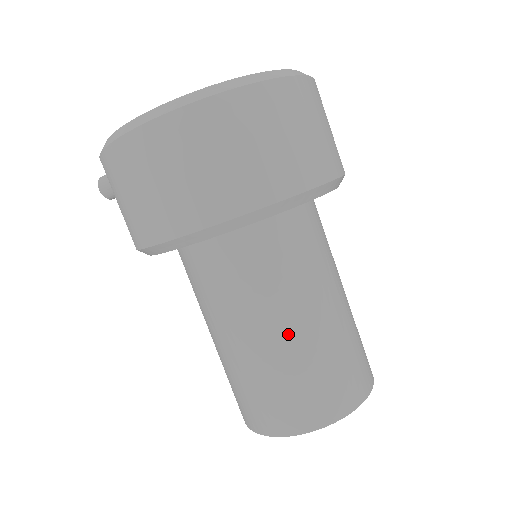
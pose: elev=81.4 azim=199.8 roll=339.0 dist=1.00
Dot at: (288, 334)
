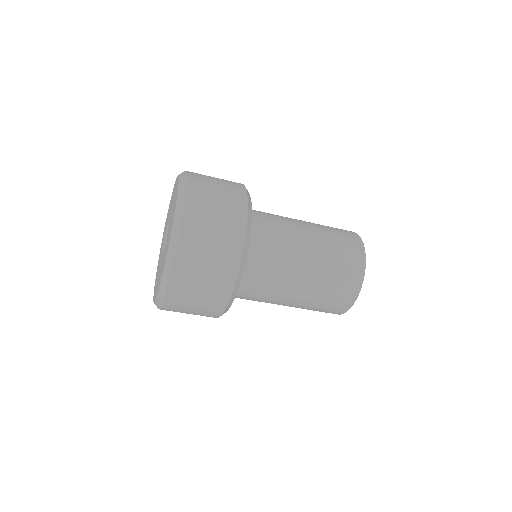
Dot at: (291, 305)
